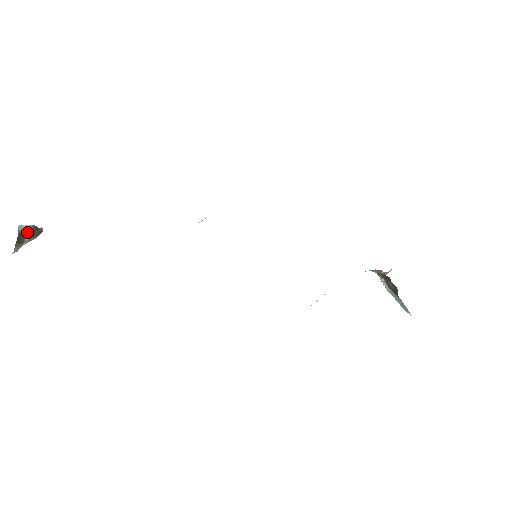
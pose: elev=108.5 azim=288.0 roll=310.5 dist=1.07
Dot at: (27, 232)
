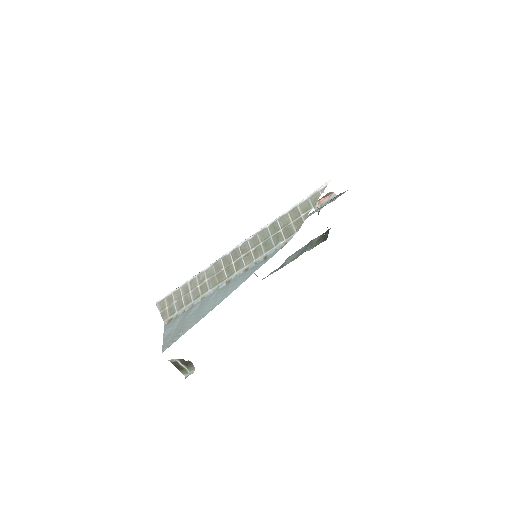
Dot at: (179, 363)
